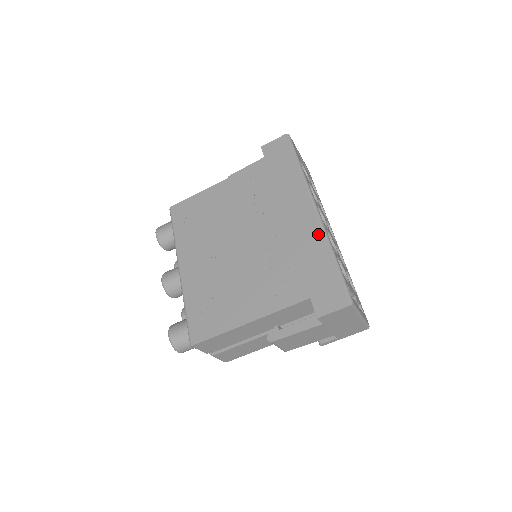
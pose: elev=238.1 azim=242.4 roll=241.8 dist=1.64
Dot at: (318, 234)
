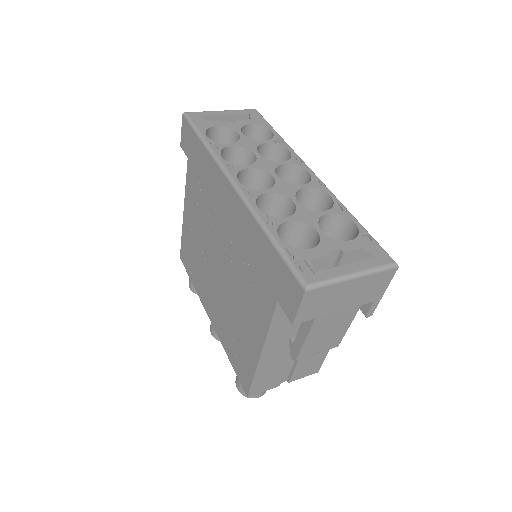
Dot at: (246, 215)
